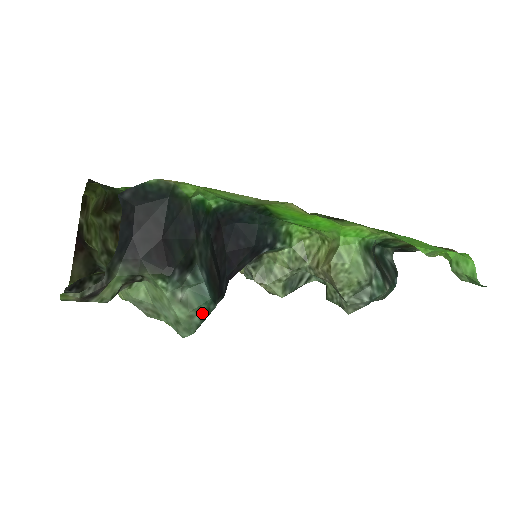
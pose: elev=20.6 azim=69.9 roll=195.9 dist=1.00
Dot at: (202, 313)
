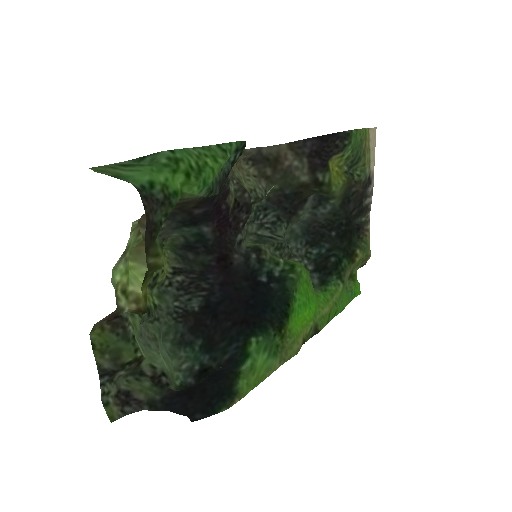
Dot at: (188, 353)
